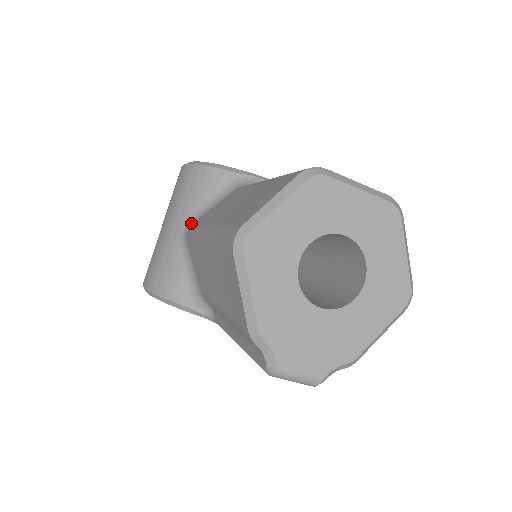
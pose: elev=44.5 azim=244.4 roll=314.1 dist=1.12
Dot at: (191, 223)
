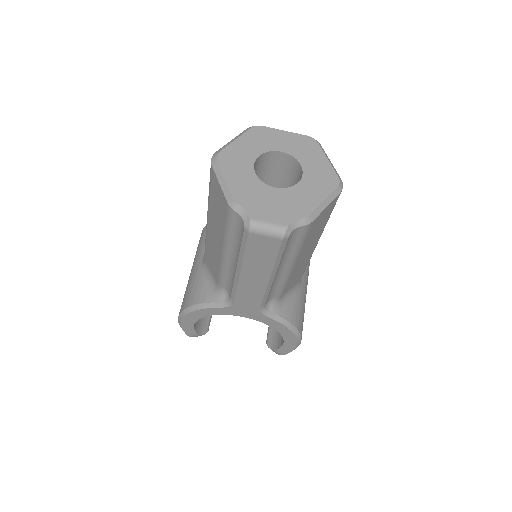
Dot at: occluded
